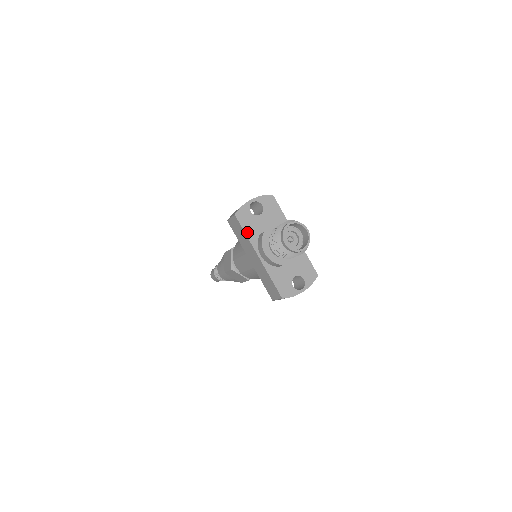
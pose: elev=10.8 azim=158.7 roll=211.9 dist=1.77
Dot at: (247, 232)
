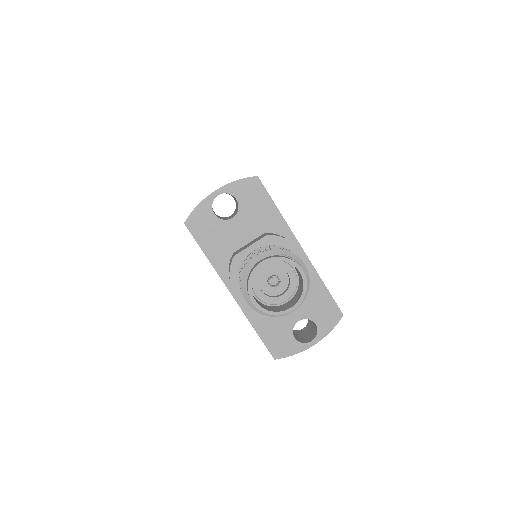
Dot at: (208, 252)
